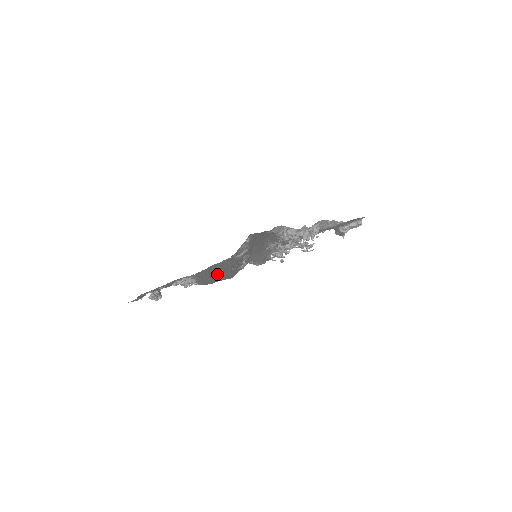
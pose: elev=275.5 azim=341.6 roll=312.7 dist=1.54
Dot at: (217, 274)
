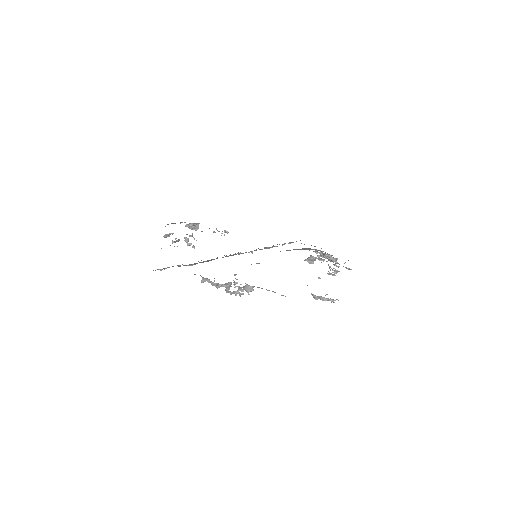
Dot at: occluded
